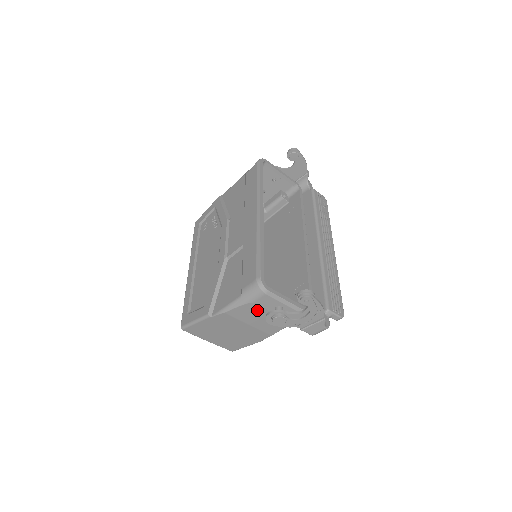
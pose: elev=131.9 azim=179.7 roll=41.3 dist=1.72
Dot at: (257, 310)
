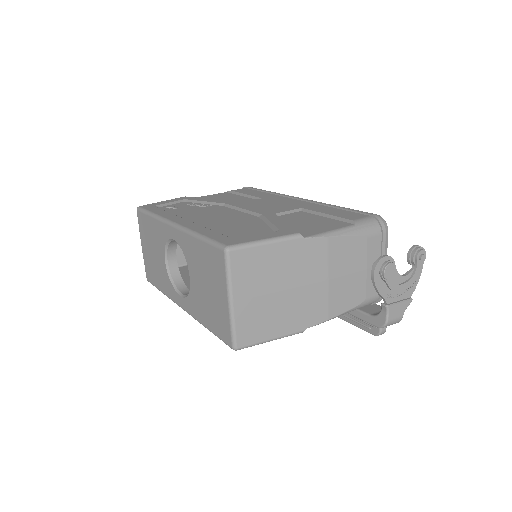
Dot at: (358, 255)
